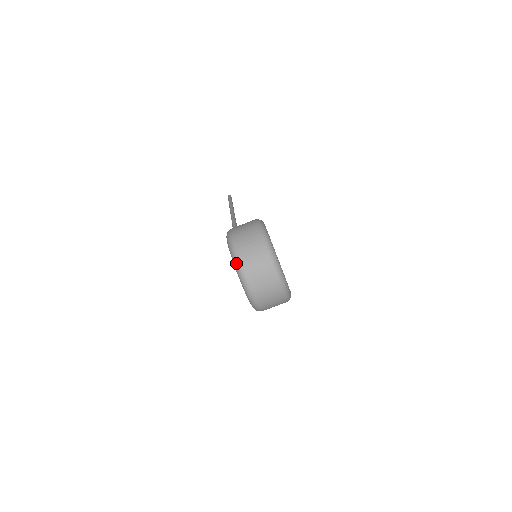
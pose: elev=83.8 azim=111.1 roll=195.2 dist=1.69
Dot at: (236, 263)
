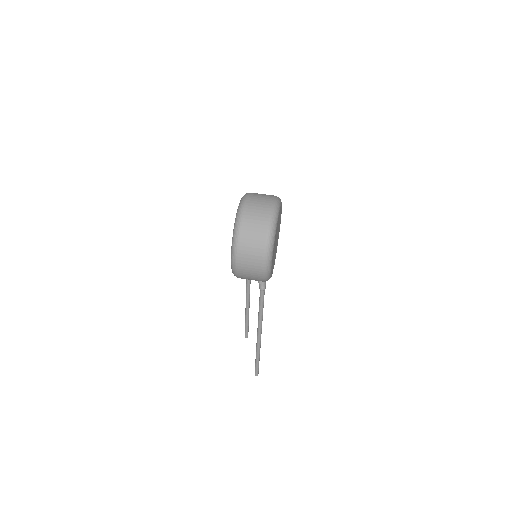
Dot at: (246, 193)
